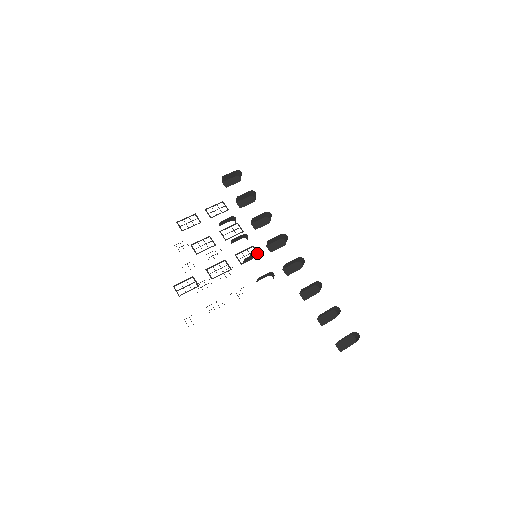
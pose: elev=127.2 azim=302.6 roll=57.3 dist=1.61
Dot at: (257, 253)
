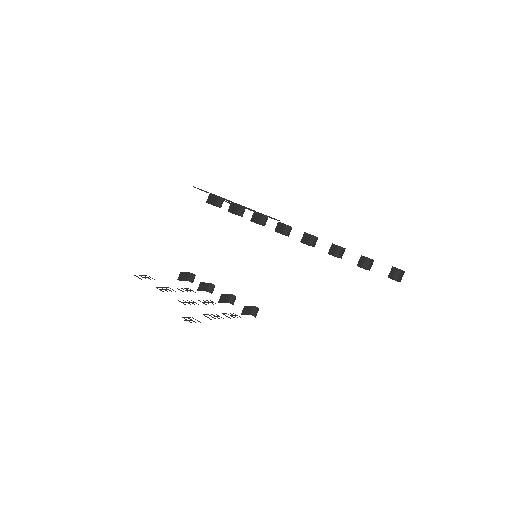
Dot at: (277, 220)
